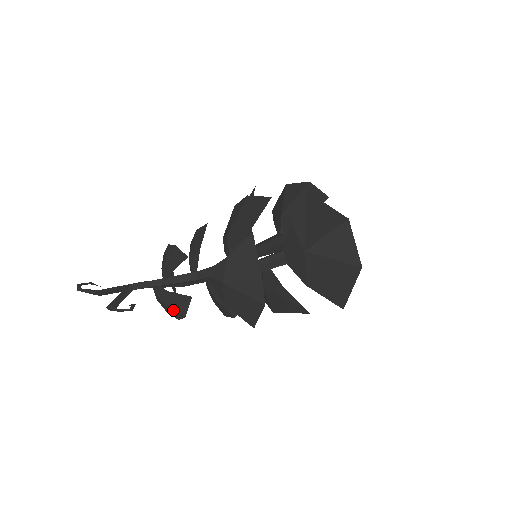
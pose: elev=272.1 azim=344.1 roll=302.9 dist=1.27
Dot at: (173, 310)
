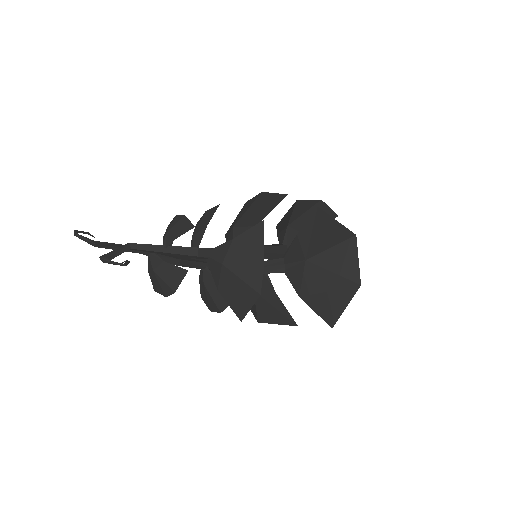
Dot at: (164, 283)
